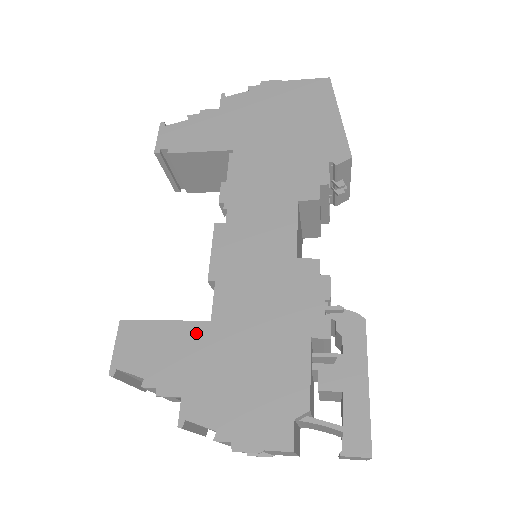
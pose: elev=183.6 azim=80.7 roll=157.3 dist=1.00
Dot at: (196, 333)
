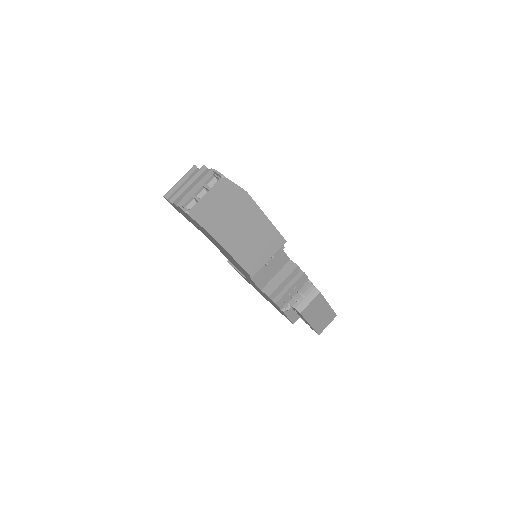
Dot at: occluded
